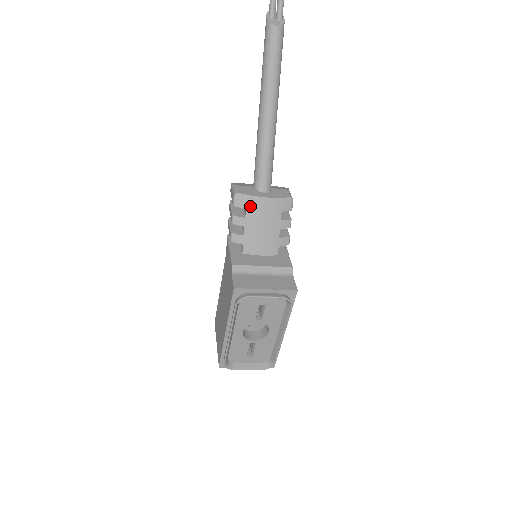
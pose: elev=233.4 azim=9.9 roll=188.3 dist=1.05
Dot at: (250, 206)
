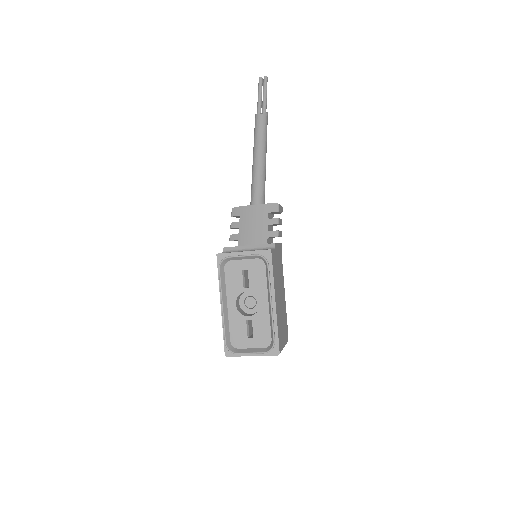
Dot at: (243, 213)
